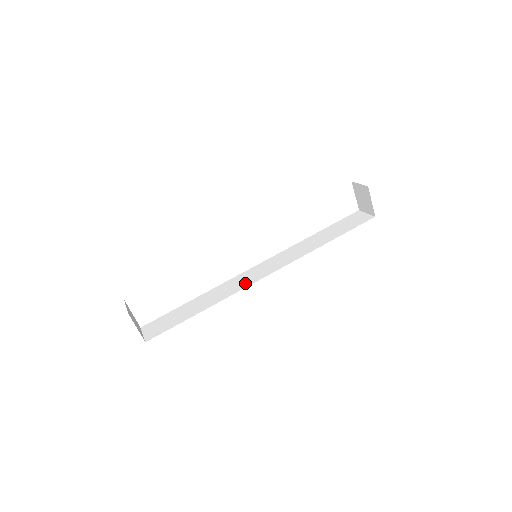
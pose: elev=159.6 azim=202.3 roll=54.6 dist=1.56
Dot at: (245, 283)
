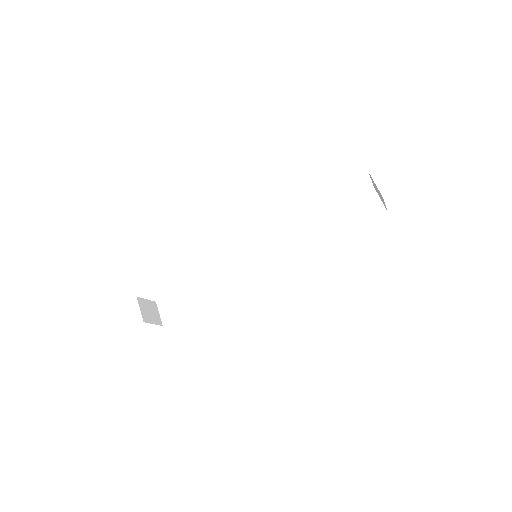
Dot at: (246, 276)
